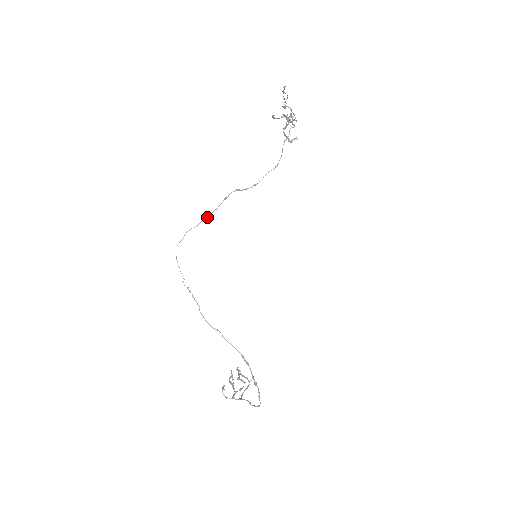
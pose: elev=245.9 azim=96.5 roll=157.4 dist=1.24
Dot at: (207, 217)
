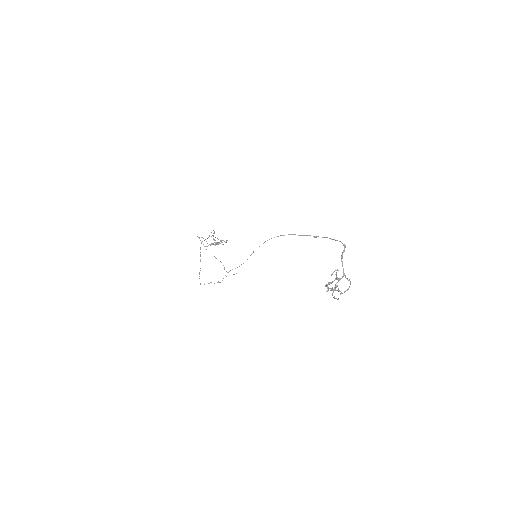
Dot at: (200, 259)
